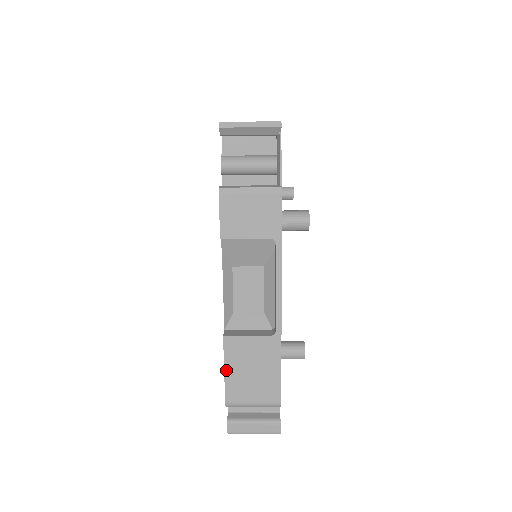
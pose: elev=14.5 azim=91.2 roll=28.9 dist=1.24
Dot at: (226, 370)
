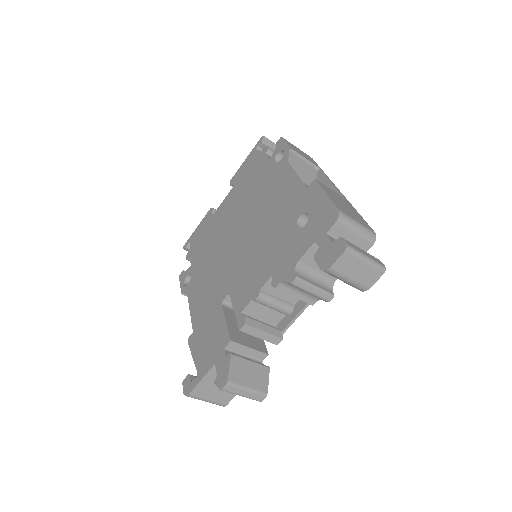
Dot at: (327, 194)
